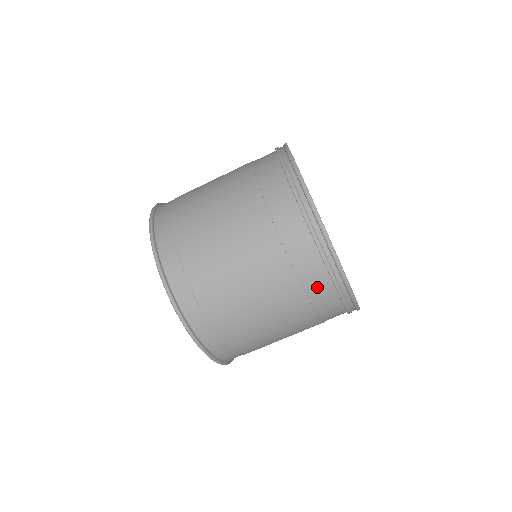
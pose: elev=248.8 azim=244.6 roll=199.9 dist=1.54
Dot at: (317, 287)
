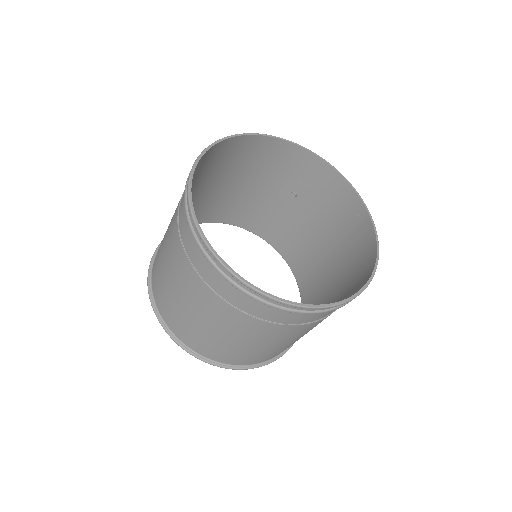
Dot at: (292, 318)
